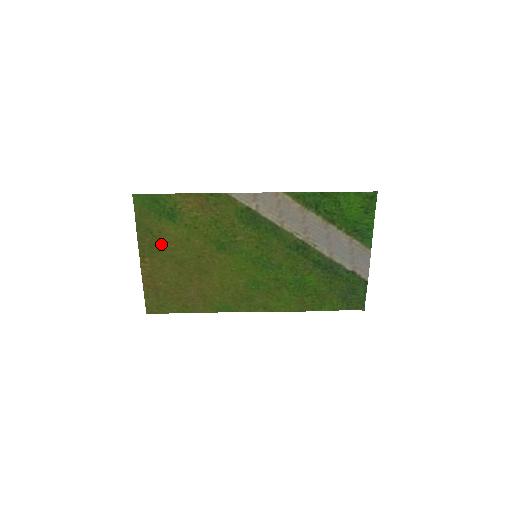
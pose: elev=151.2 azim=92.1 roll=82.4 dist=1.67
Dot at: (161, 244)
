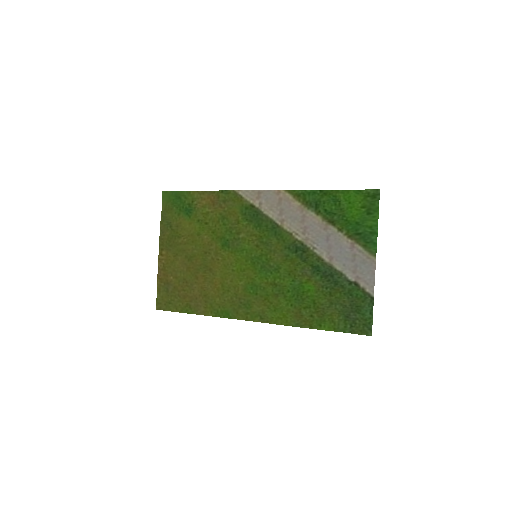
Dot at: (177, 238)
